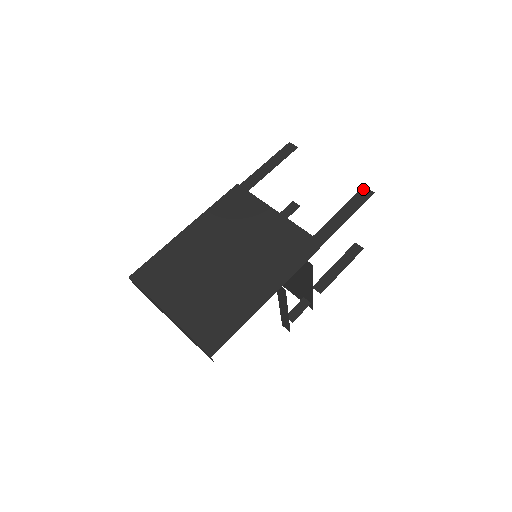
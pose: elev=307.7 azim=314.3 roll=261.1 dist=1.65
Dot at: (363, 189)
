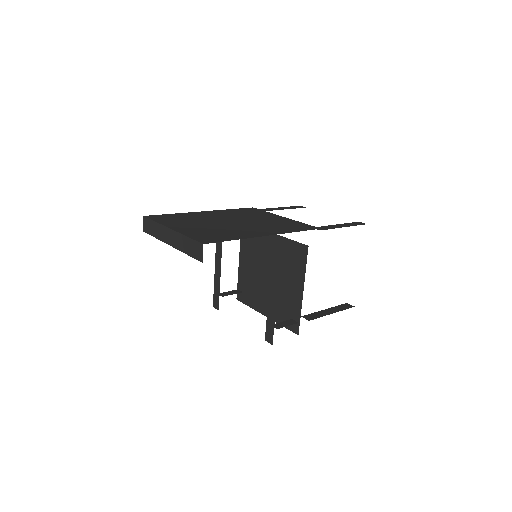
Dot at: (358, 222)
